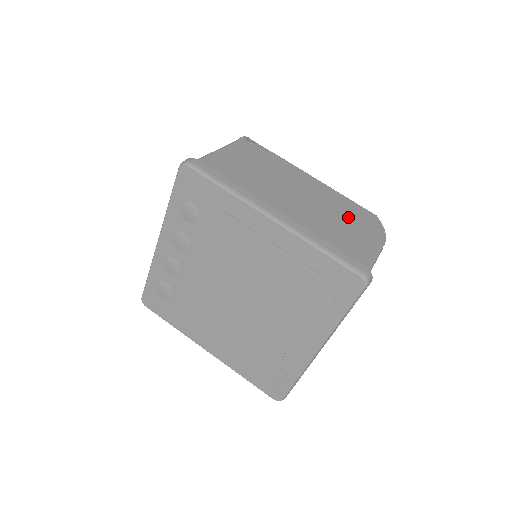
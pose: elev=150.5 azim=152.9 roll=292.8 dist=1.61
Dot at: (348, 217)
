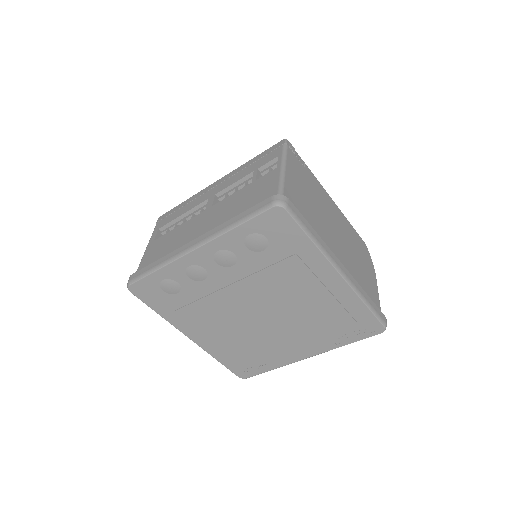
Dot at: (359, 252)
